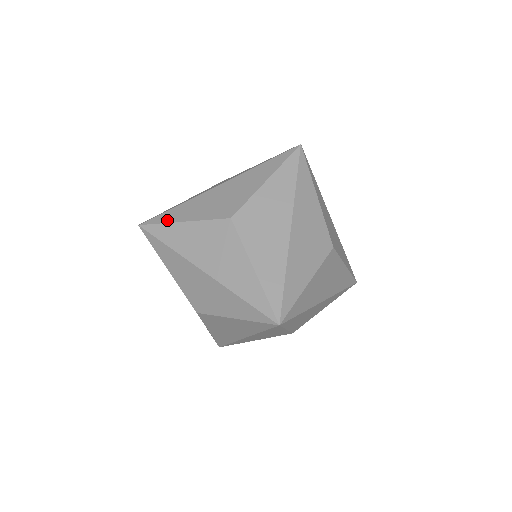
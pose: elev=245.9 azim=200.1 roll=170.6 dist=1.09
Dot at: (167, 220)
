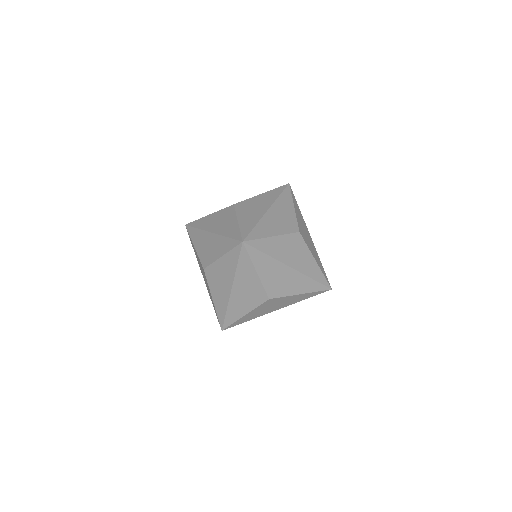
Dot at: (191, 236)
